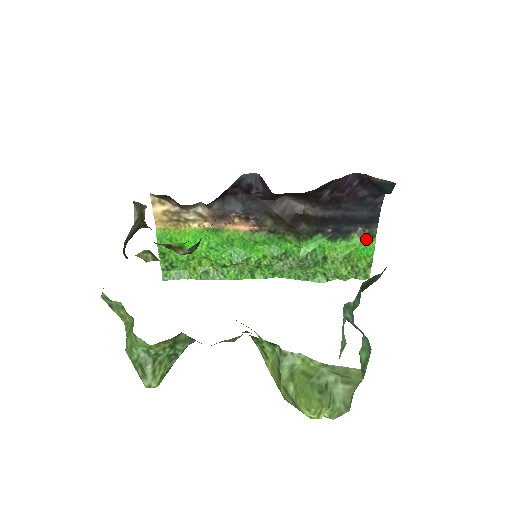
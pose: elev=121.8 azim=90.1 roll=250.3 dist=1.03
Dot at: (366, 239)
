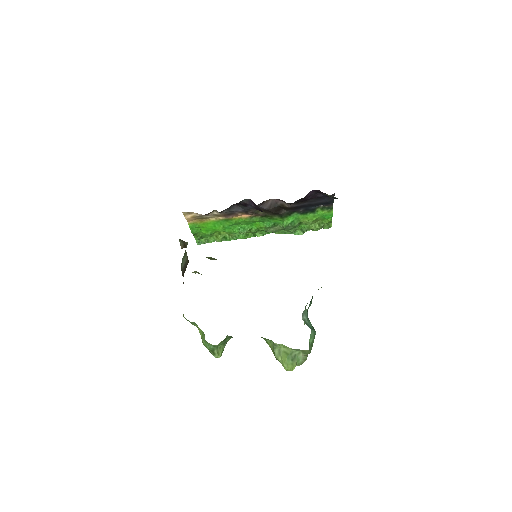
Dot at: (326, 211)
